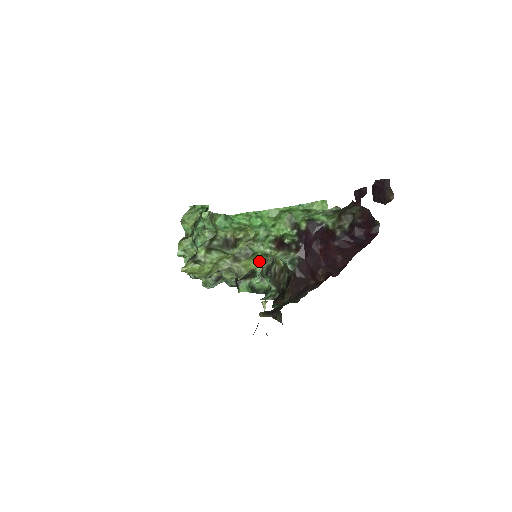
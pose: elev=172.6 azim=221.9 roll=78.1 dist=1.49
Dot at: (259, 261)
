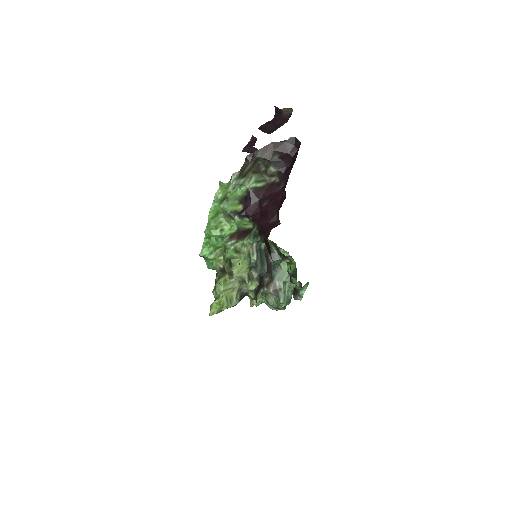
Dot at: (242, 259)
